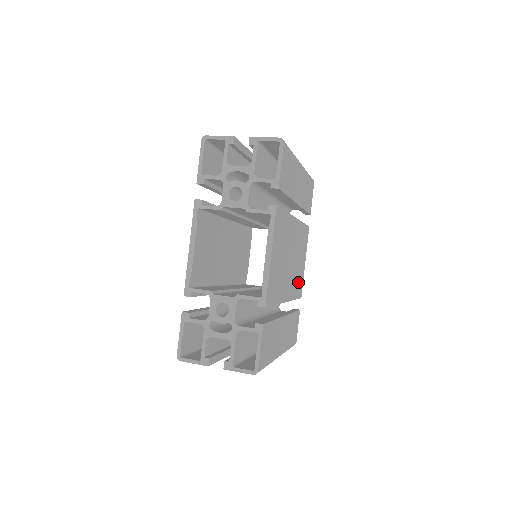
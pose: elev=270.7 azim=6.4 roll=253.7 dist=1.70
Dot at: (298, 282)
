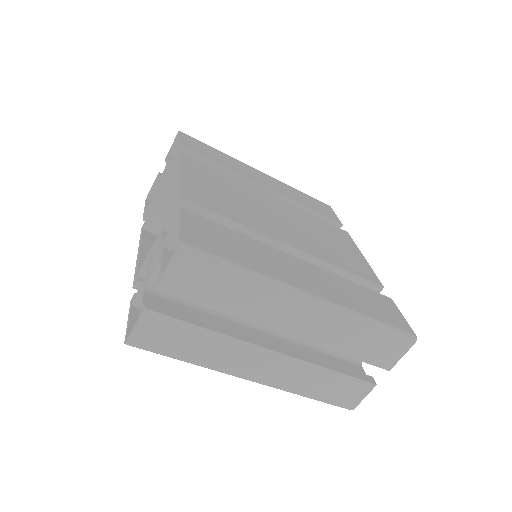
Dot at: (344, 260)
